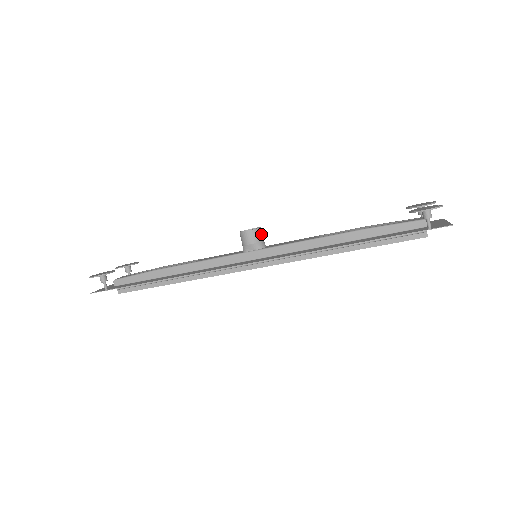
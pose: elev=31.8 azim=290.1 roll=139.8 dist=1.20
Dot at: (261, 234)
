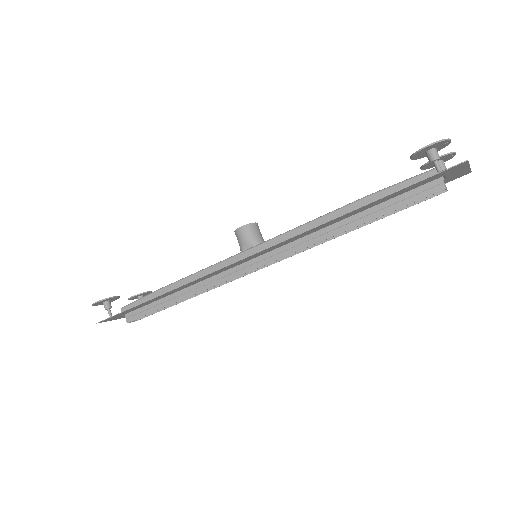
Dot at: (257, 230)
